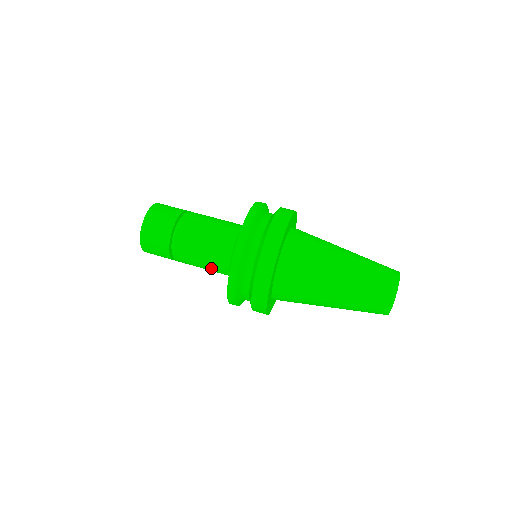
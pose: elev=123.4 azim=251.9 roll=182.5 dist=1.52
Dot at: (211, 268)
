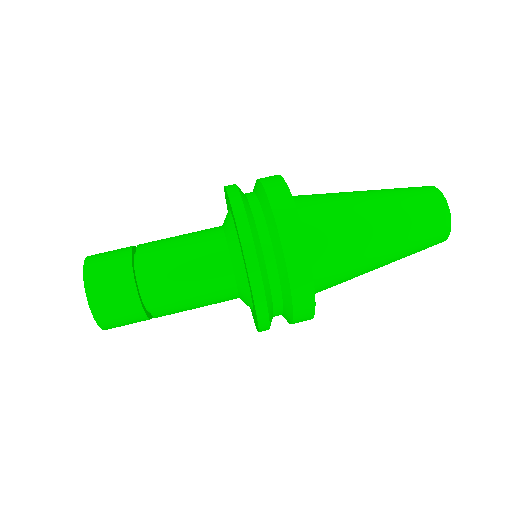
Dot at: occluded
